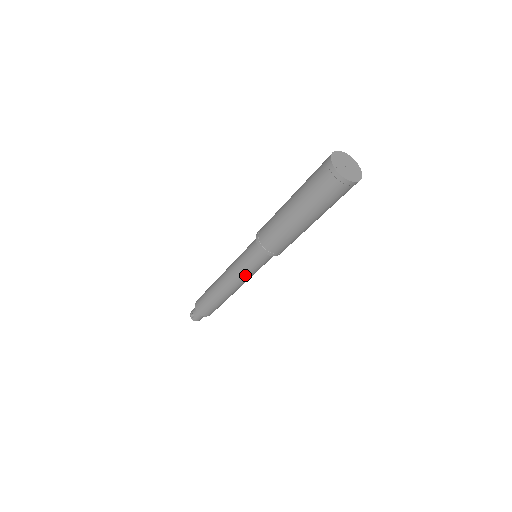
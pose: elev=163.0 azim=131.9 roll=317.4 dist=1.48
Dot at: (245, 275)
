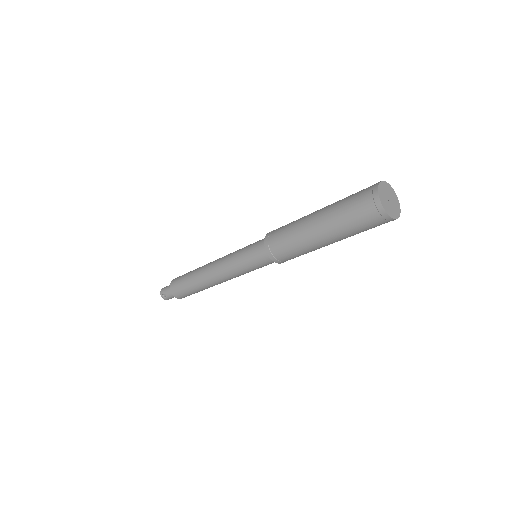
Dot at: (242, 273)
